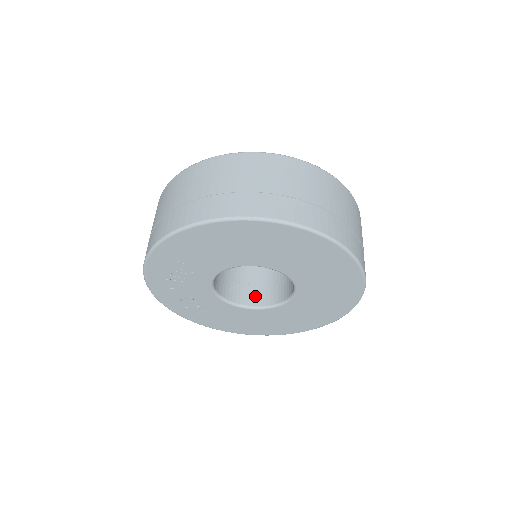
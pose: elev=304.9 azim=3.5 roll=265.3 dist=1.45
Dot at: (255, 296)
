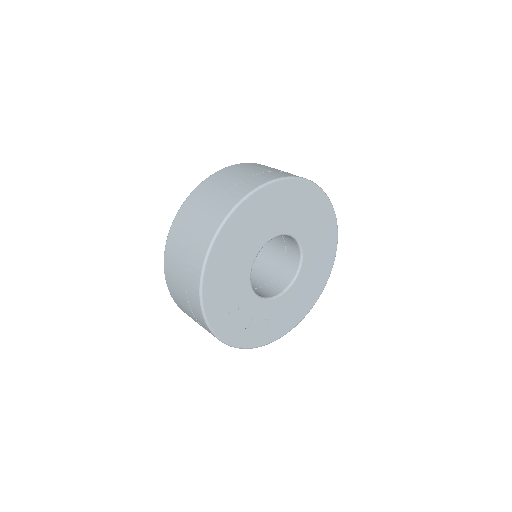
Dot at: (288, 271)
